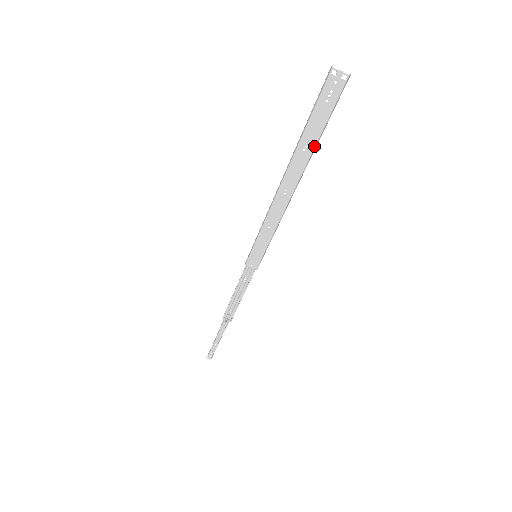
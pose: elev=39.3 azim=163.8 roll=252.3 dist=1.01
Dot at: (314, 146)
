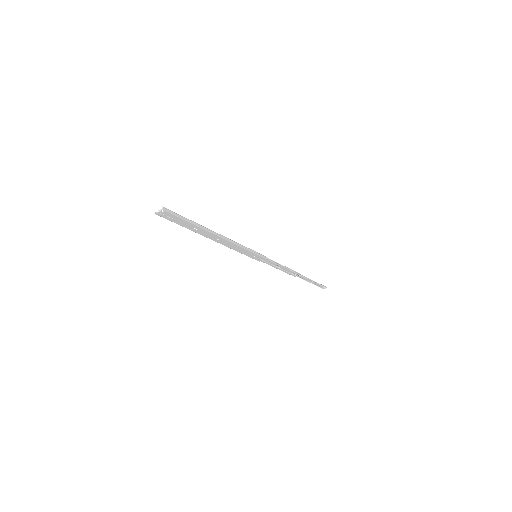
Dot at: (196, 226)
